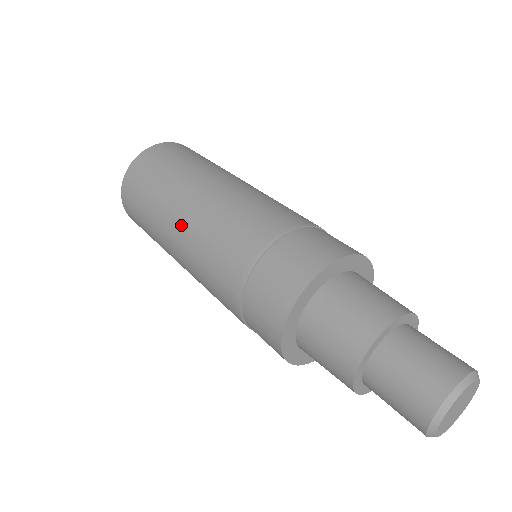
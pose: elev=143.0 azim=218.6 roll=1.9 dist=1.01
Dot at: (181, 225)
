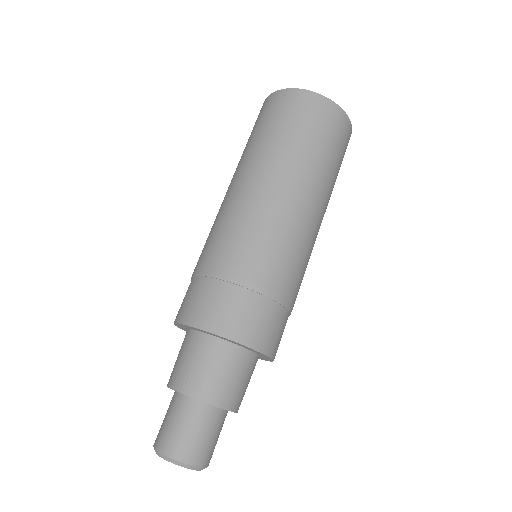
Dot at: occluded
